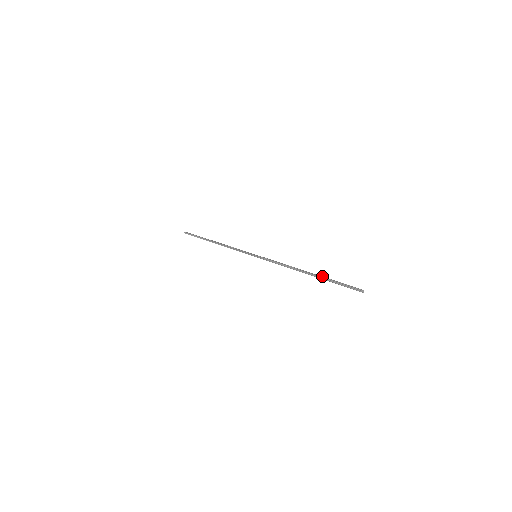
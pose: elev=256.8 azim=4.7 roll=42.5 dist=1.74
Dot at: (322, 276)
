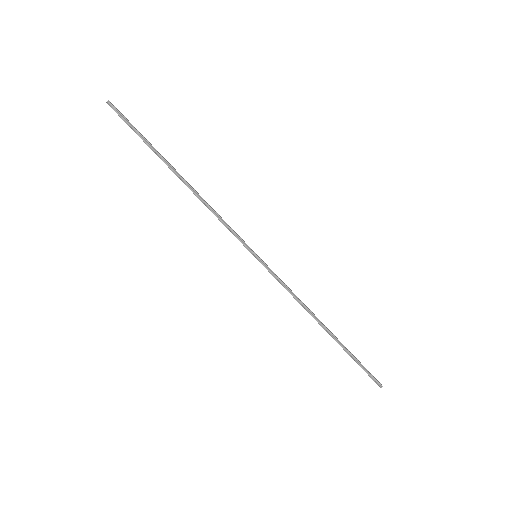
Dot at: occluded
